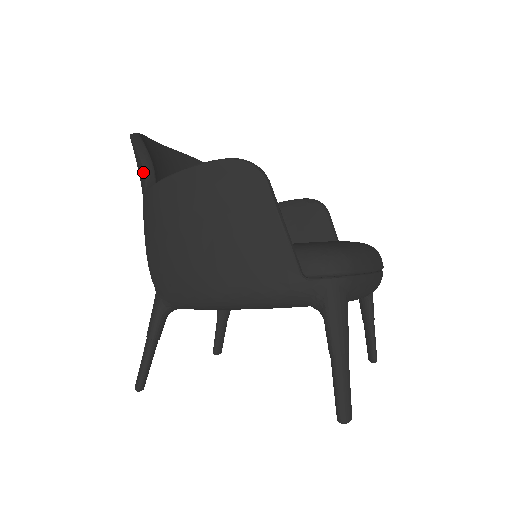
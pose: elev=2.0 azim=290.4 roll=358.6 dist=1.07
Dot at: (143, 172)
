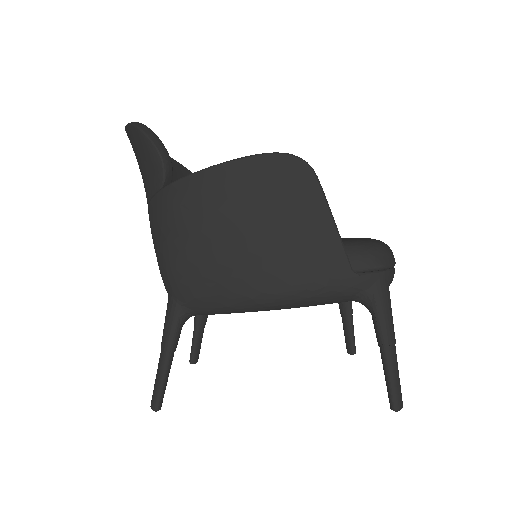
Dot at: (161, 165)
